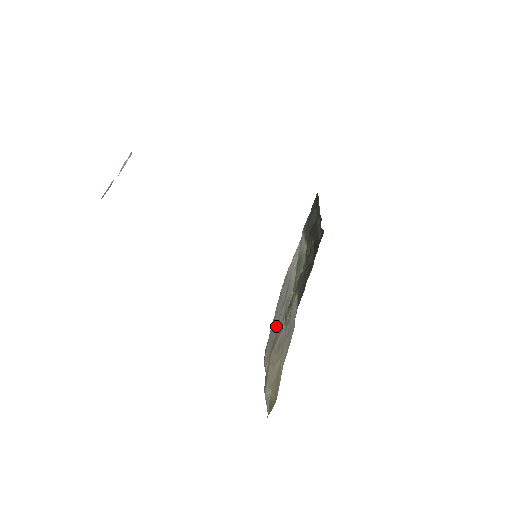
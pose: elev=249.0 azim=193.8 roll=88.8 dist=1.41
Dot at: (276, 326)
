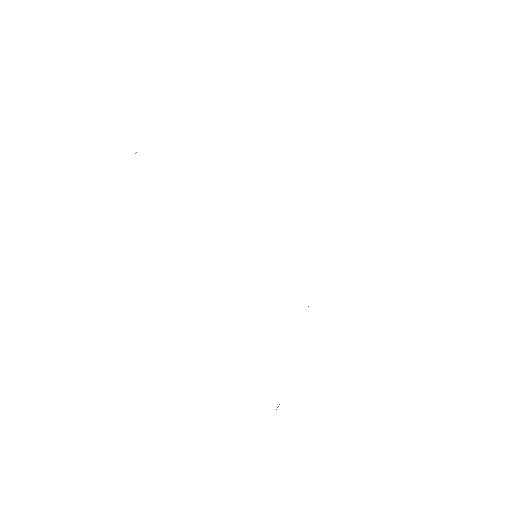
Dot at: occluded
